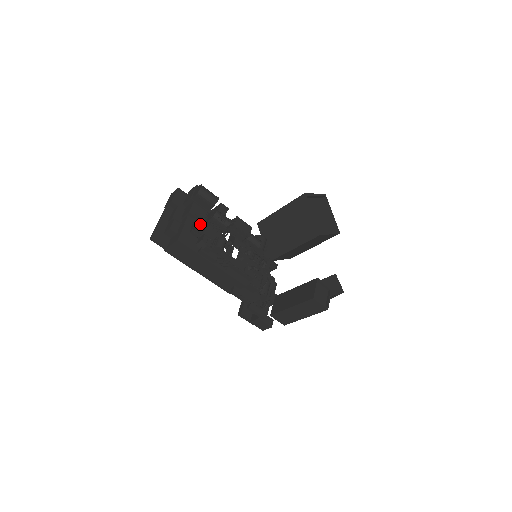
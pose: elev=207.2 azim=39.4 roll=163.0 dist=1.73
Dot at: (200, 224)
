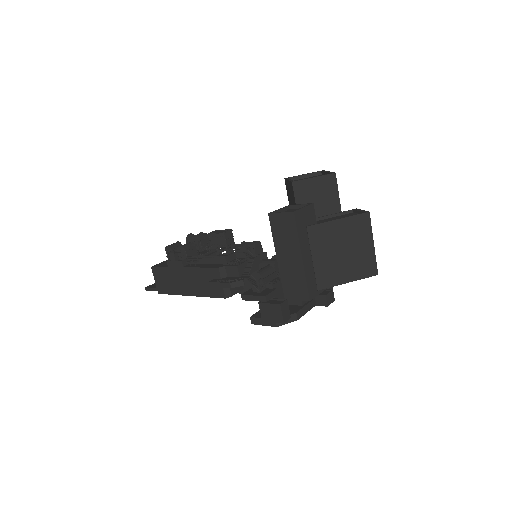
Dot at: occluded
